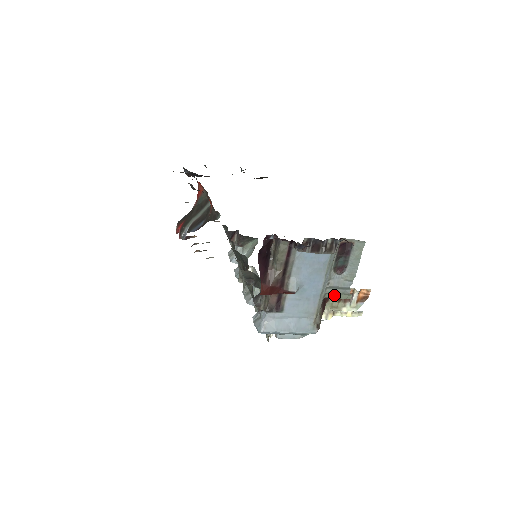
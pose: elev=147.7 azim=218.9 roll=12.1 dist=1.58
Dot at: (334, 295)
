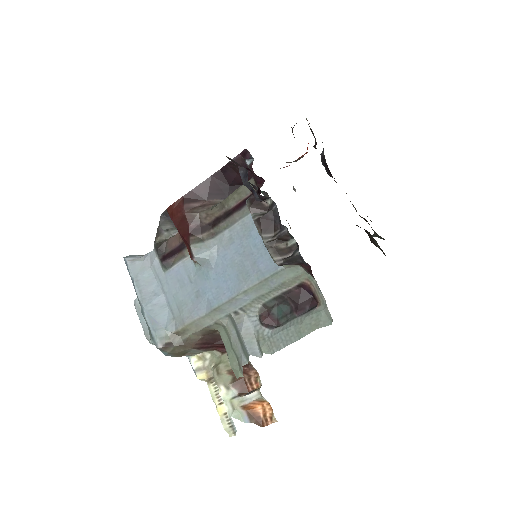
Dot at: (228, 343)
